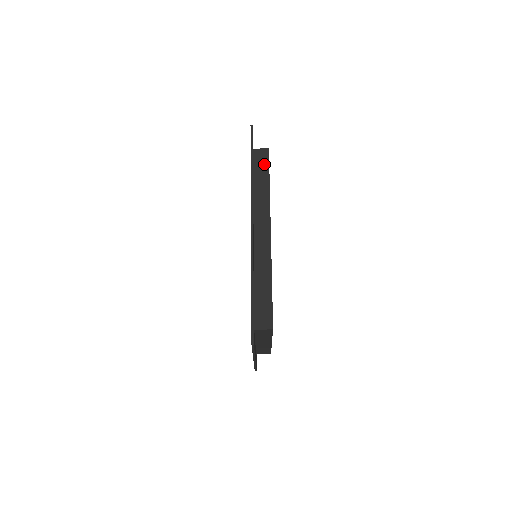
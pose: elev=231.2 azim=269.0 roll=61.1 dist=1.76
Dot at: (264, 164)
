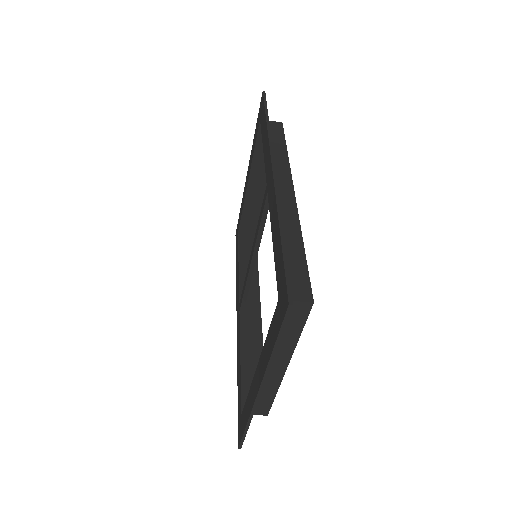
Dot at: (278, 133)
